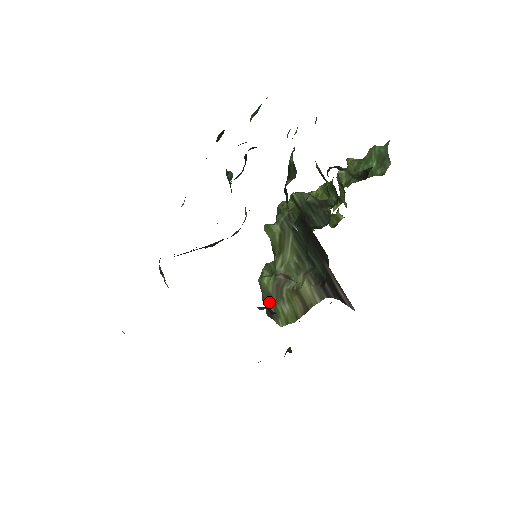
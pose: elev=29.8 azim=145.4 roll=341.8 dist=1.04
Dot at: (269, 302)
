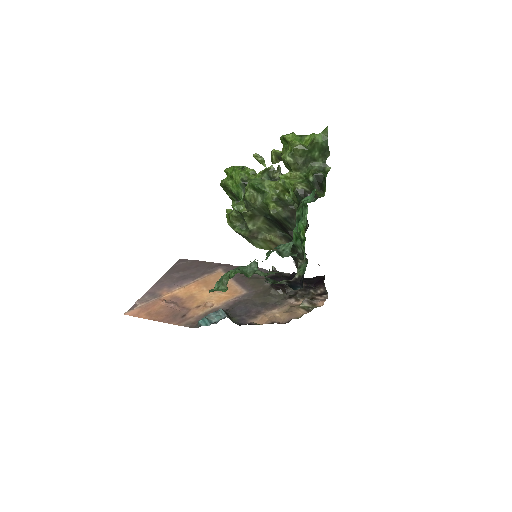
Dot at: (243, 236)
